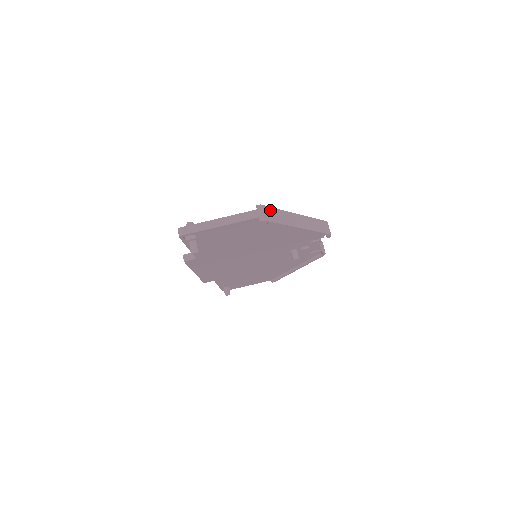
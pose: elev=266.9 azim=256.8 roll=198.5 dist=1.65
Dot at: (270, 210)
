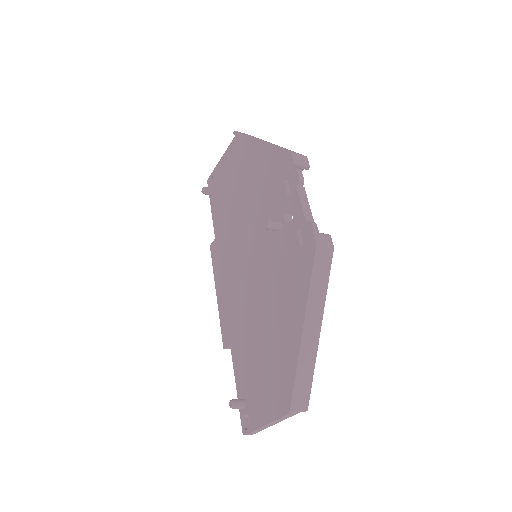
Dot at: (296, 393)
